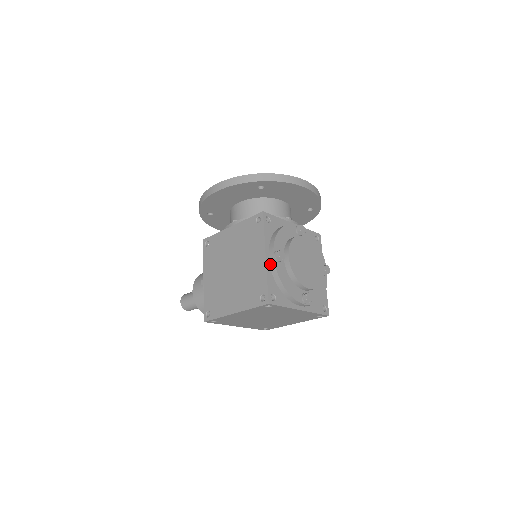
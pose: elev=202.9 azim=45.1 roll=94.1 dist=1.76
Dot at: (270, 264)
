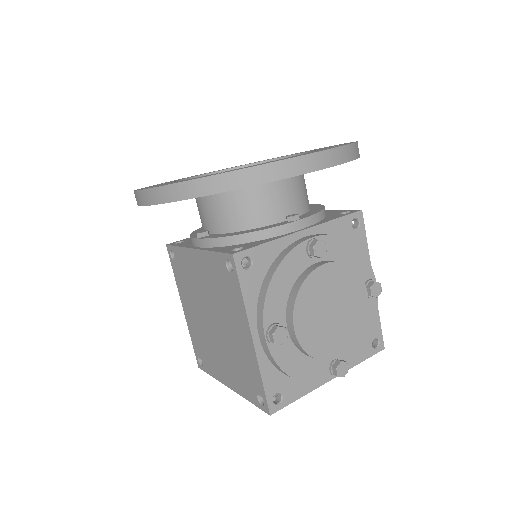
Dot at: (263, 348)
